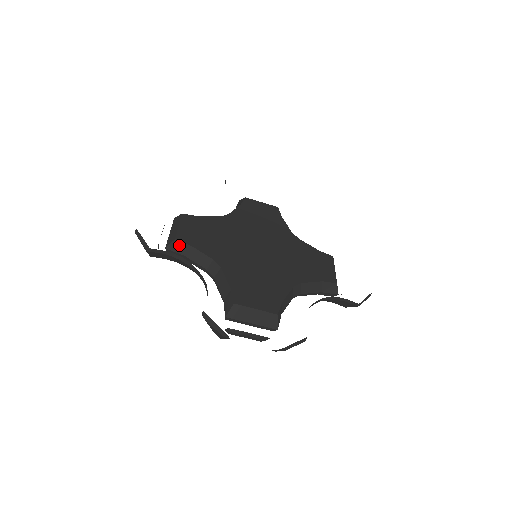
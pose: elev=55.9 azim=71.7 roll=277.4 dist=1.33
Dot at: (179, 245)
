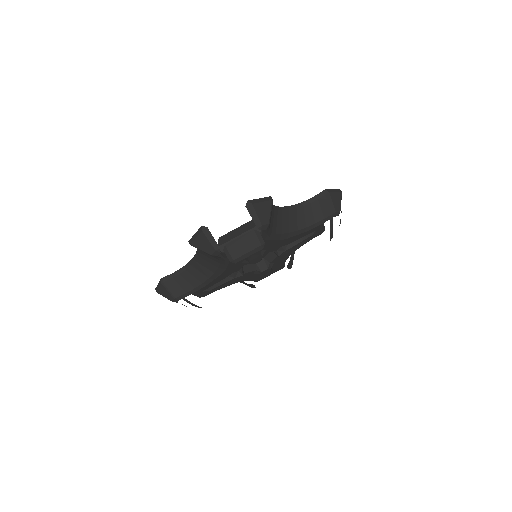
Dot at: occluded
